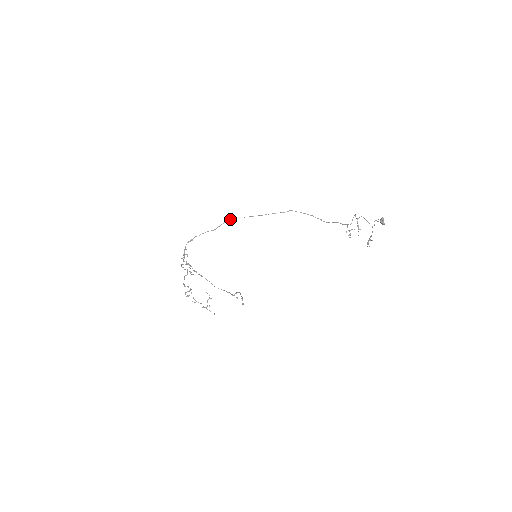
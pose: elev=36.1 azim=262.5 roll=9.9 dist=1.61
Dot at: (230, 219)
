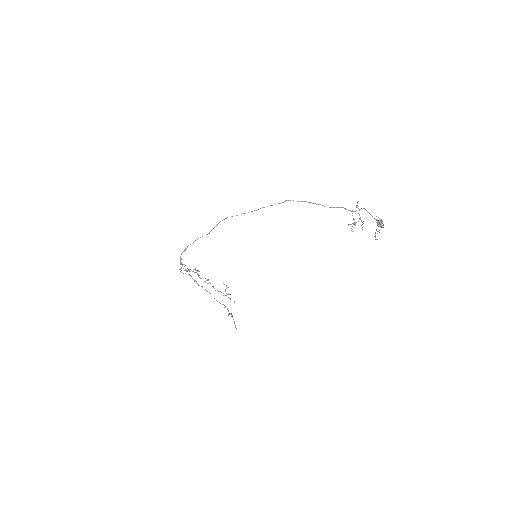
Dot at: (222, 220)
